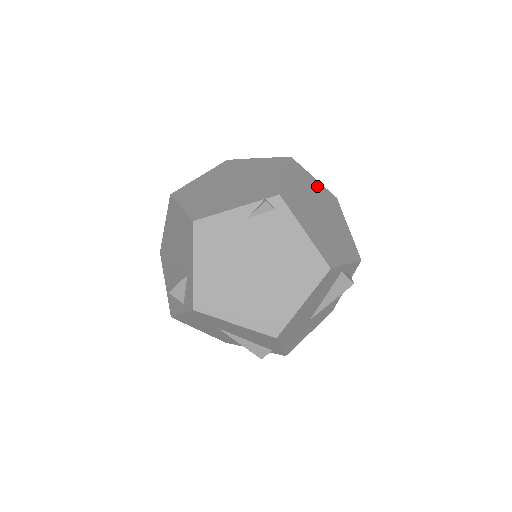
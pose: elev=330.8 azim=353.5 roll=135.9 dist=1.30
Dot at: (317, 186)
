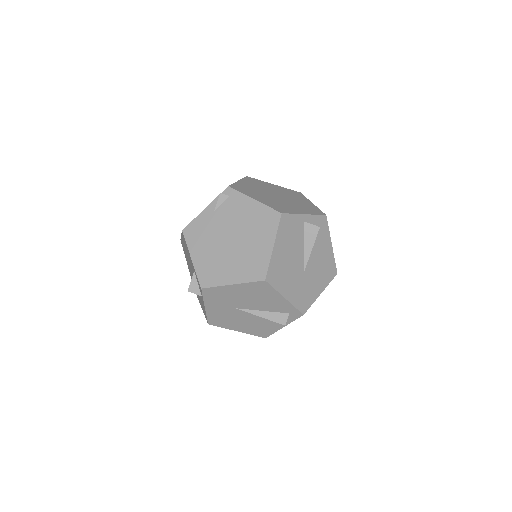
Dot at: (276, 187)
